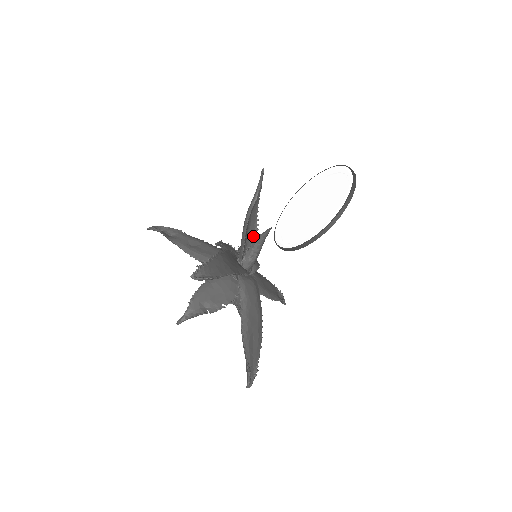
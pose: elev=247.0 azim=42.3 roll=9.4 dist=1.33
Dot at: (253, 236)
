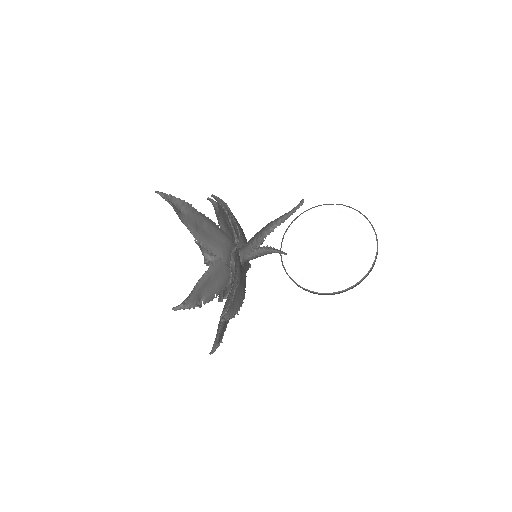
Dot at: occluded
